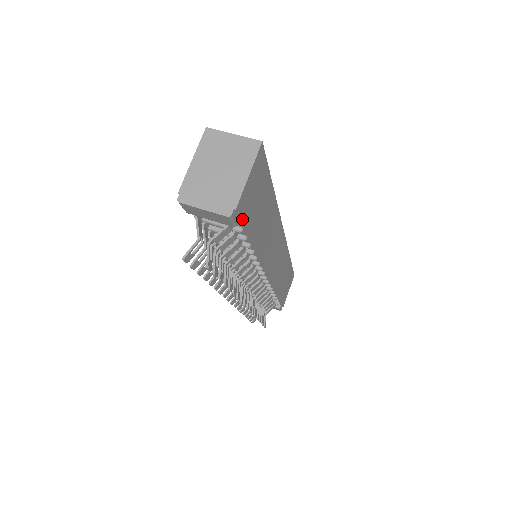
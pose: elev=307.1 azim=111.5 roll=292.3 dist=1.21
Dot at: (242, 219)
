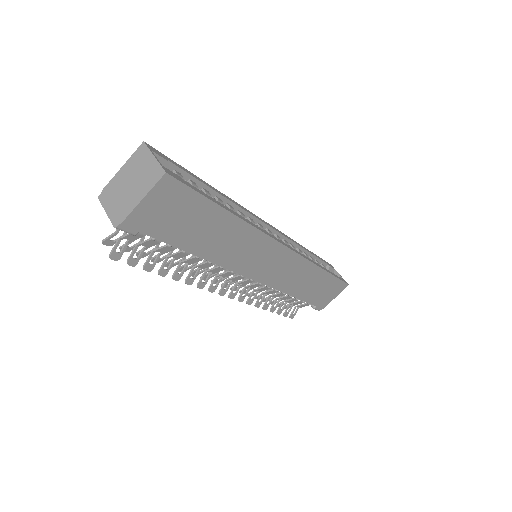
Dot at: (144, 231)
